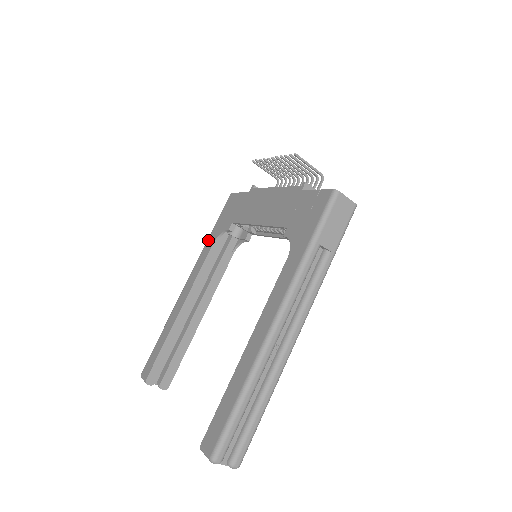
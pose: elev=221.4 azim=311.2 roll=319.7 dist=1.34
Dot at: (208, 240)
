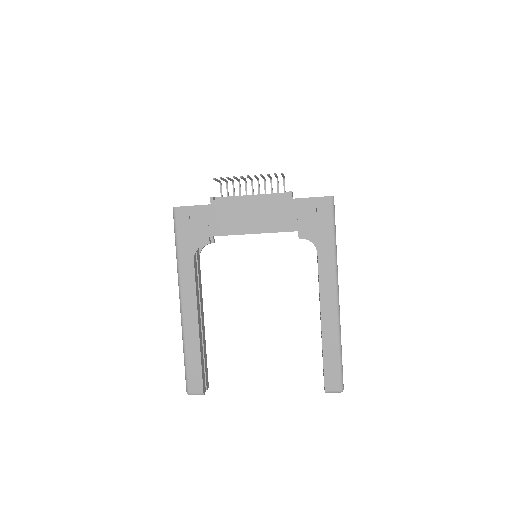
Dot at: (181, 259)
